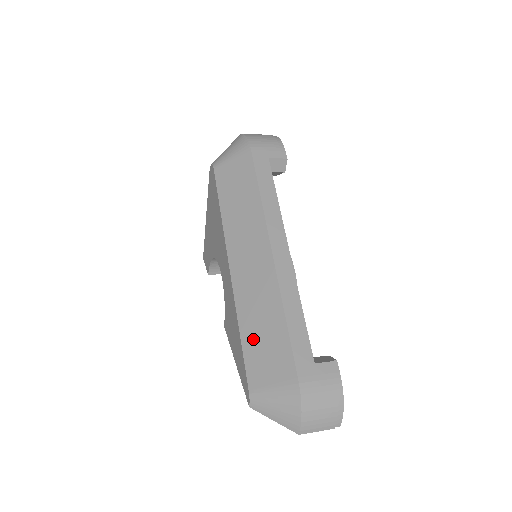
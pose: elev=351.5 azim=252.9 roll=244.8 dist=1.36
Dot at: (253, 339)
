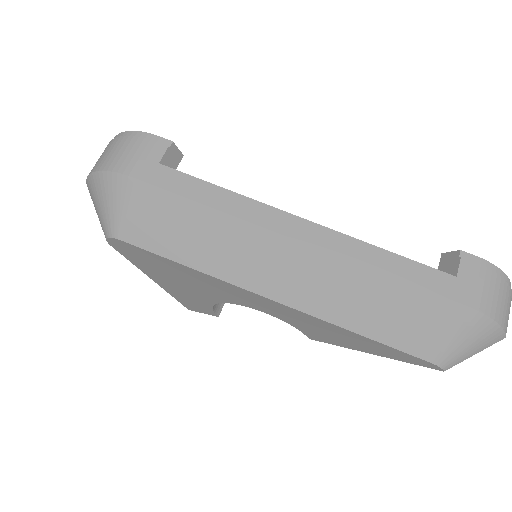
Dot at: (381, 326)
